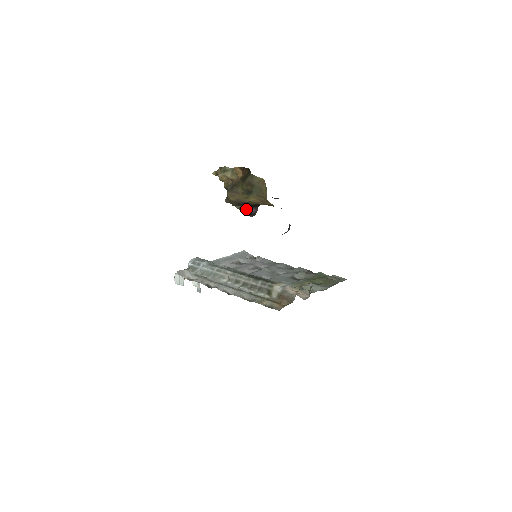
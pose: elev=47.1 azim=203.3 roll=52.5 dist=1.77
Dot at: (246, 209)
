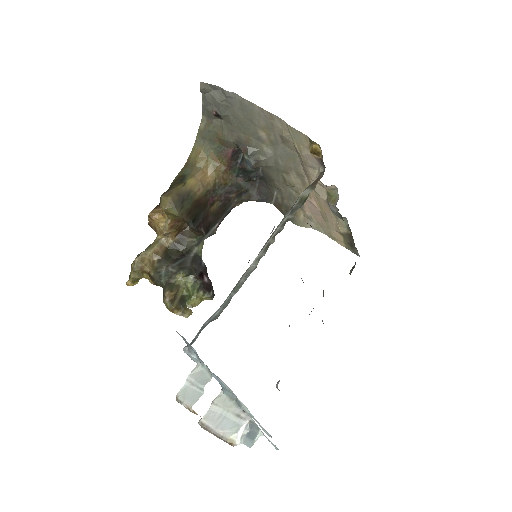
Dot at: (197, 274)
